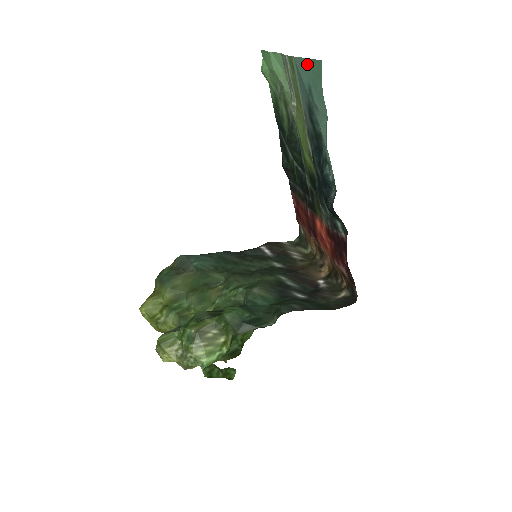
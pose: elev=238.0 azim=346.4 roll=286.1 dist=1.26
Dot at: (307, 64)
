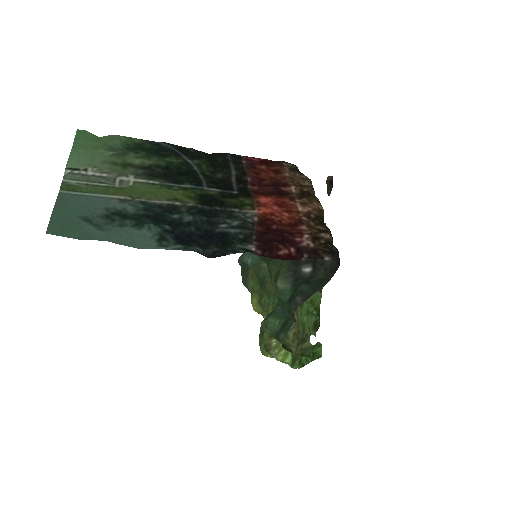
Dot at: (59, 212)
